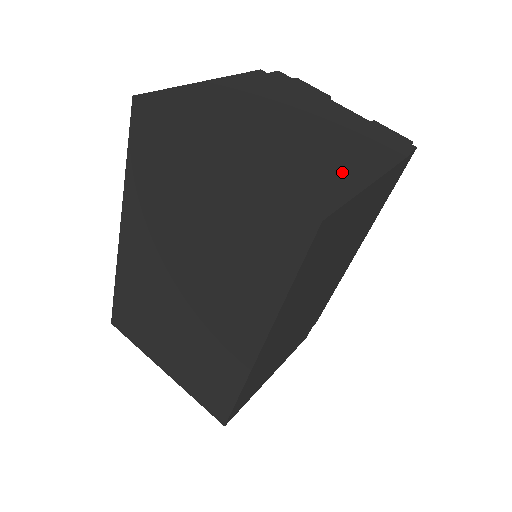
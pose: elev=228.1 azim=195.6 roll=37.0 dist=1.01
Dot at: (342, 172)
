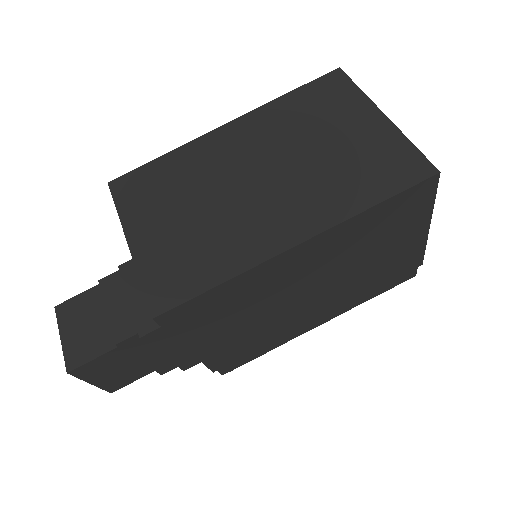
Dot at: occluded
